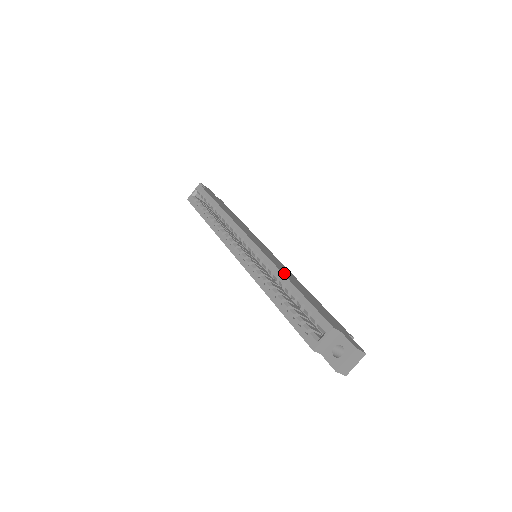
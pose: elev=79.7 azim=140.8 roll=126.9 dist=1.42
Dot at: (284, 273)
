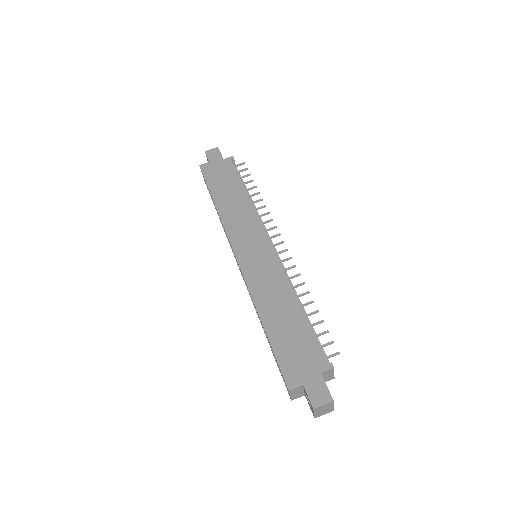
Dot at: (260, 303)
